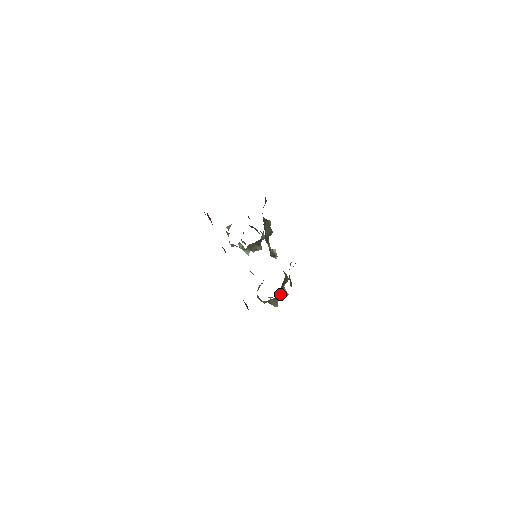
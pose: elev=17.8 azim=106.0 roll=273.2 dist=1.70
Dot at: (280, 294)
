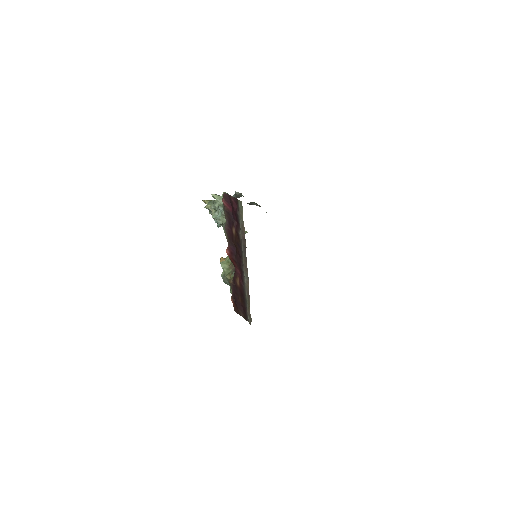
Dot at: occluded
